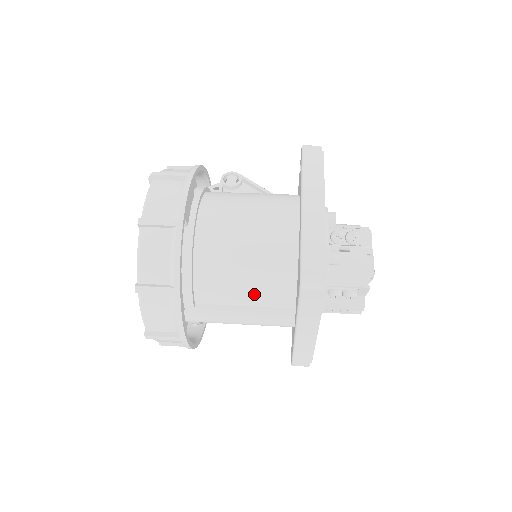
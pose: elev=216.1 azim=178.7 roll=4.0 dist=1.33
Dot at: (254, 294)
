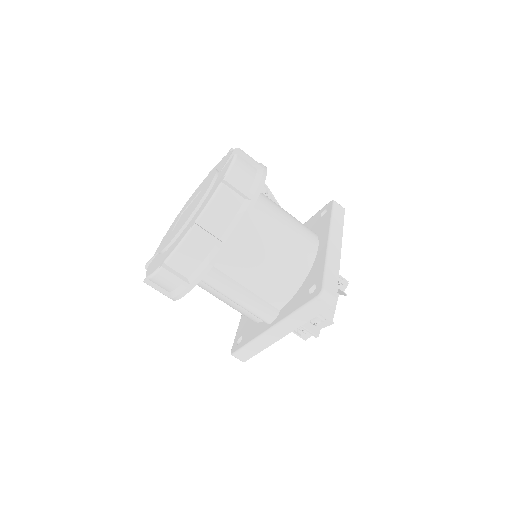
Dot at: (262, 283)
